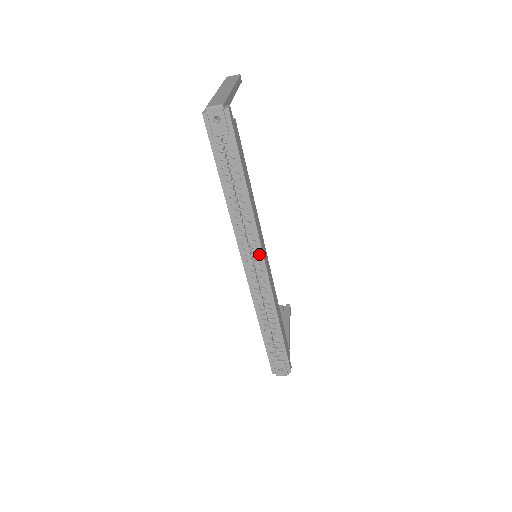
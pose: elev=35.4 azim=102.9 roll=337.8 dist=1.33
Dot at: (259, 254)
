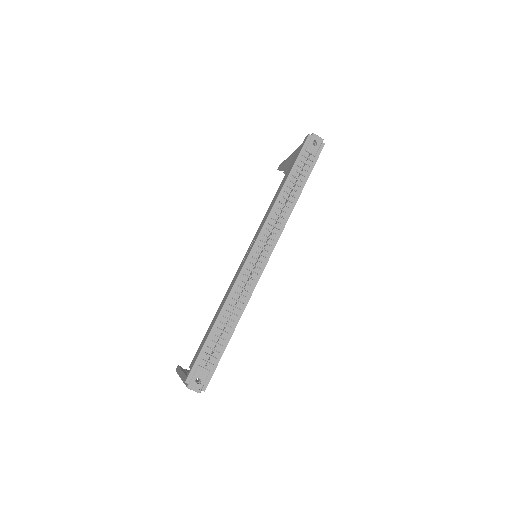
Dot at: (271, 247)
